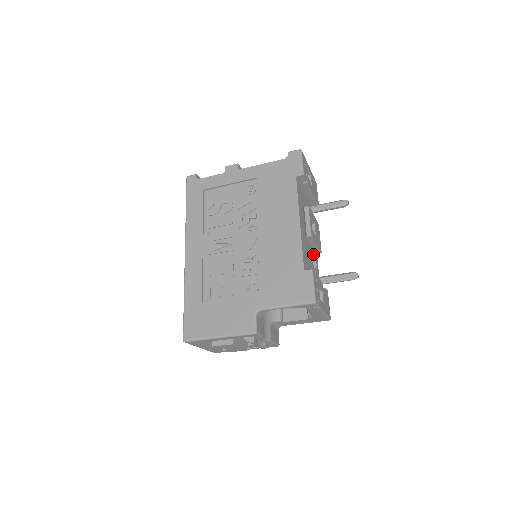
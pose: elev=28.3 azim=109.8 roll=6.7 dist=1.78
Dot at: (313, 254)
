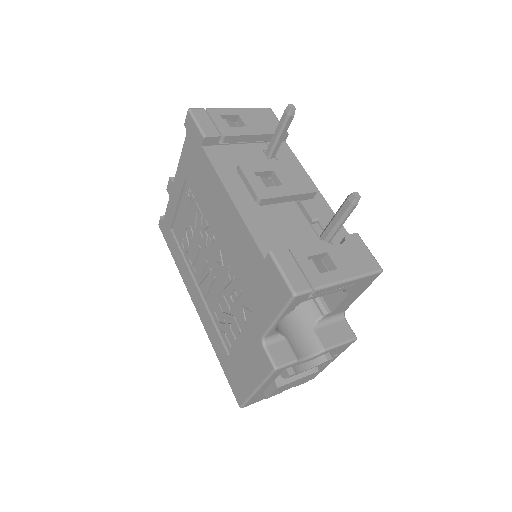
Dot at: (300, 207)
